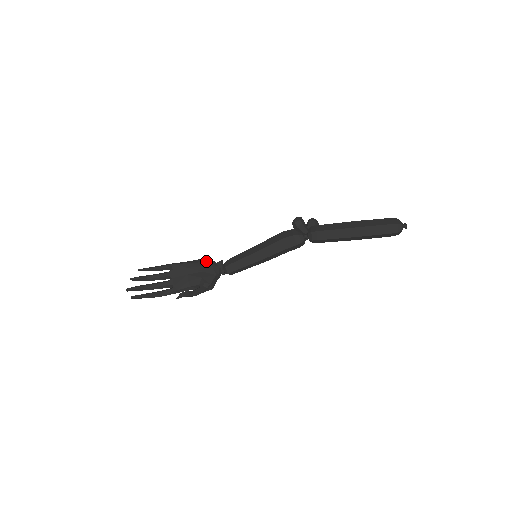
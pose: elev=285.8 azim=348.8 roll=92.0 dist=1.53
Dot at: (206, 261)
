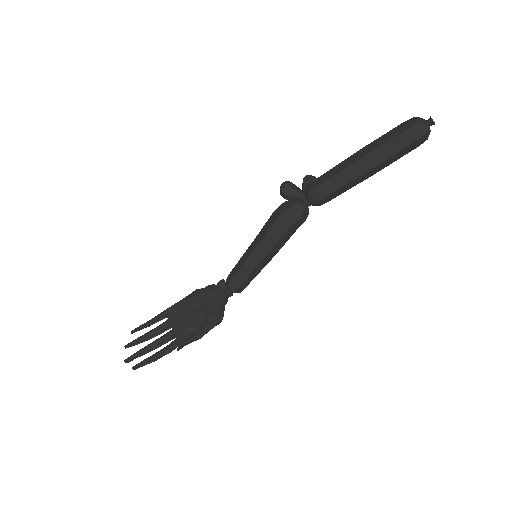
Dot at: (204, 288)
